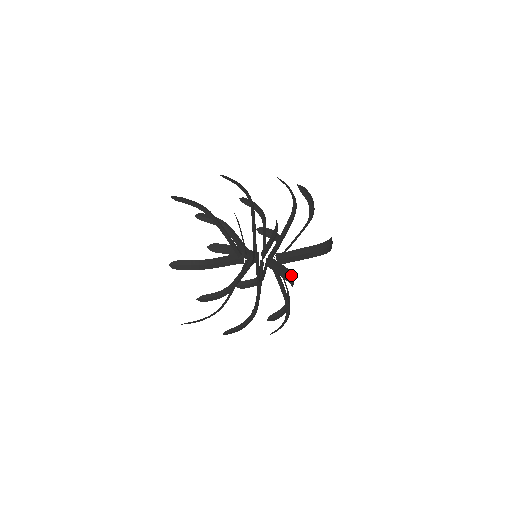
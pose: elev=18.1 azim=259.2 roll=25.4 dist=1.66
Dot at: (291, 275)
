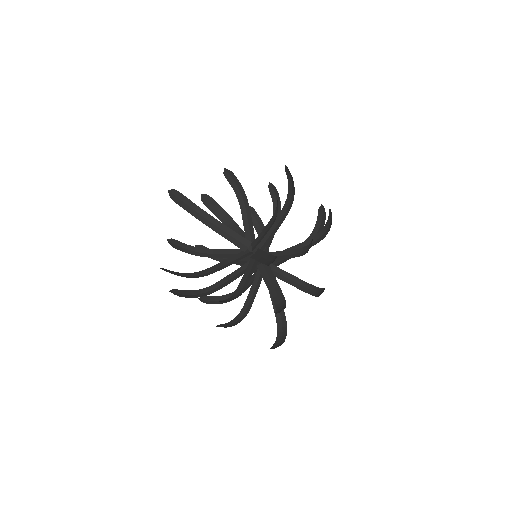
Dot at: (310, 241)
